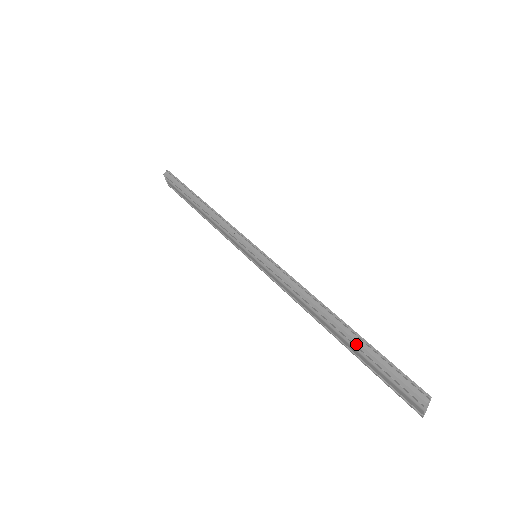
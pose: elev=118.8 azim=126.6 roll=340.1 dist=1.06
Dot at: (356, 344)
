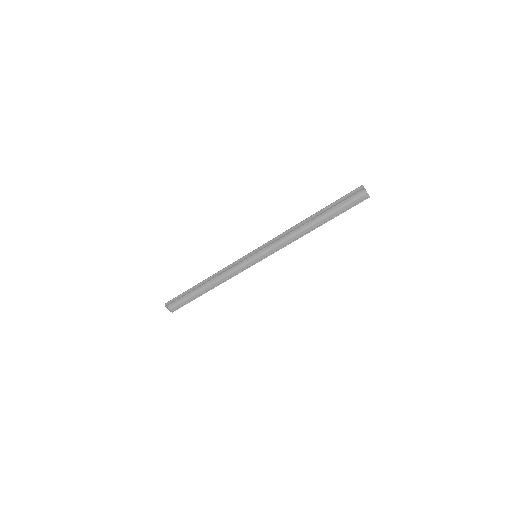
Dot at: (327, 210)
